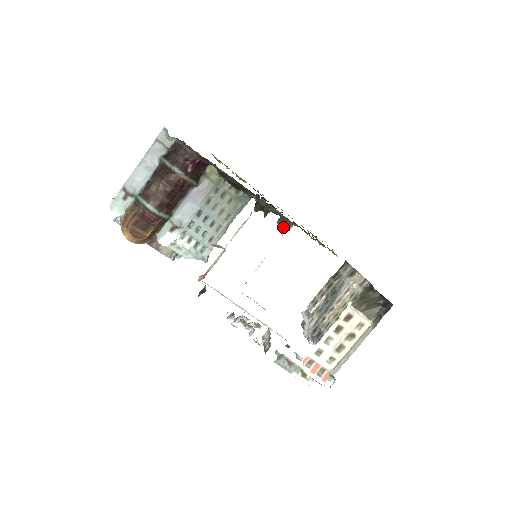
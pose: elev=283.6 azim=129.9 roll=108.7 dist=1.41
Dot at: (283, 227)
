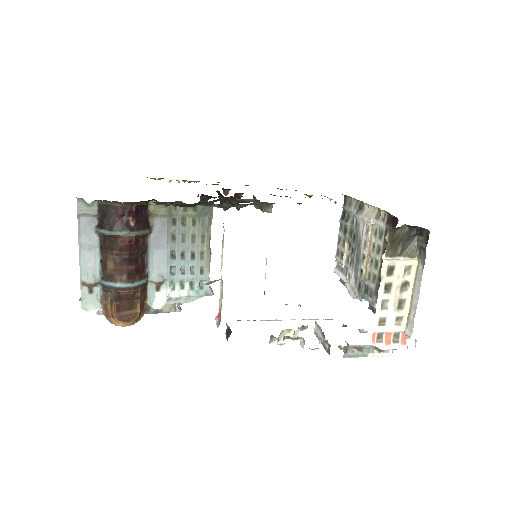
Dot at: occluded
